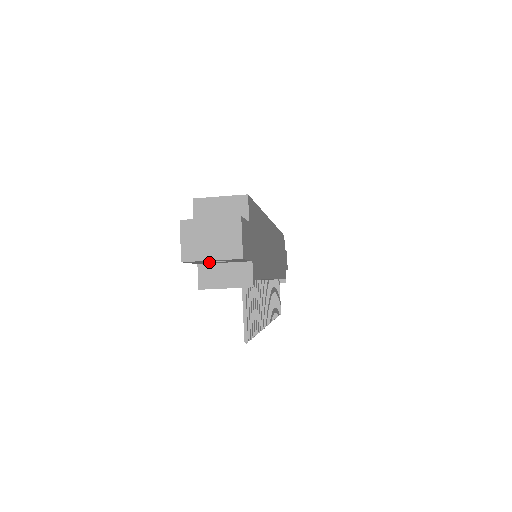
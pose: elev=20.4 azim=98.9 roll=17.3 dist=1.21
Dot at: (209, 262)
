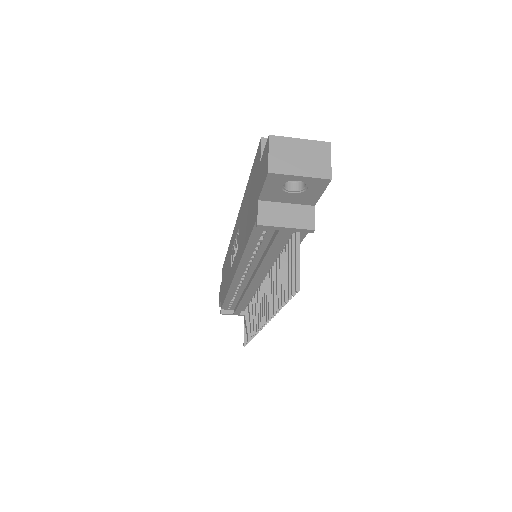
Dot at: (280, 192)
